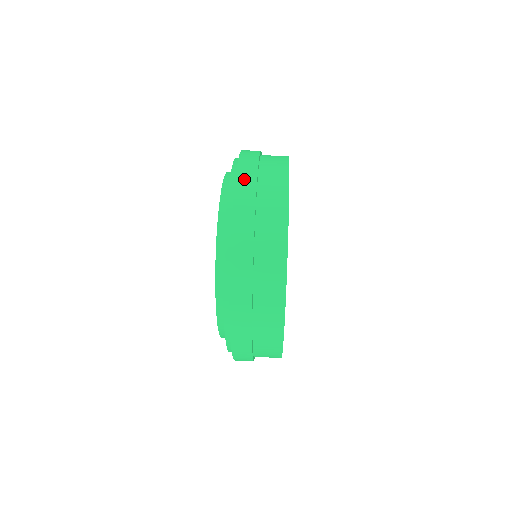
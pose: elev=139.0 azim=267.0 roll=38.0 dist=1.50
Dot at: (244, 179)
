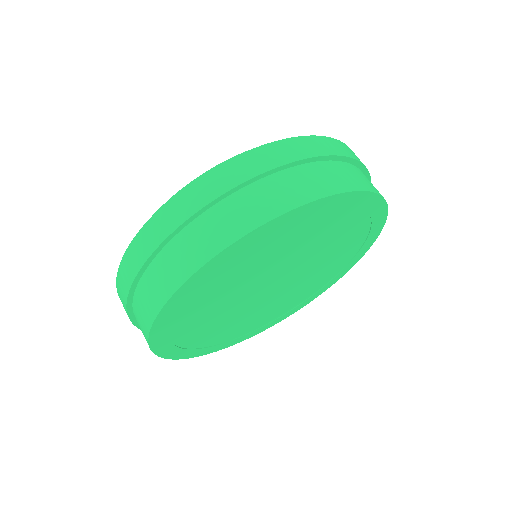
Dot at: (140, 245)
